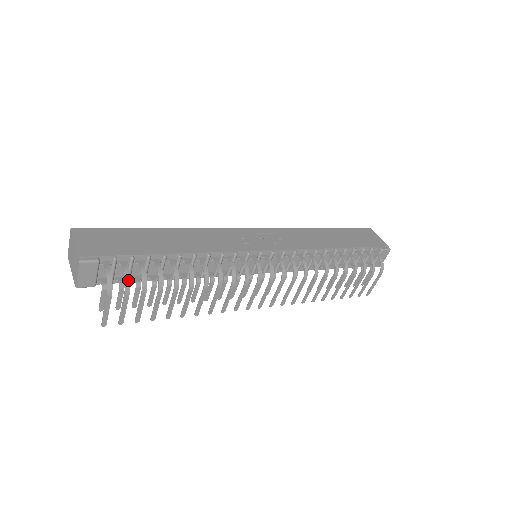
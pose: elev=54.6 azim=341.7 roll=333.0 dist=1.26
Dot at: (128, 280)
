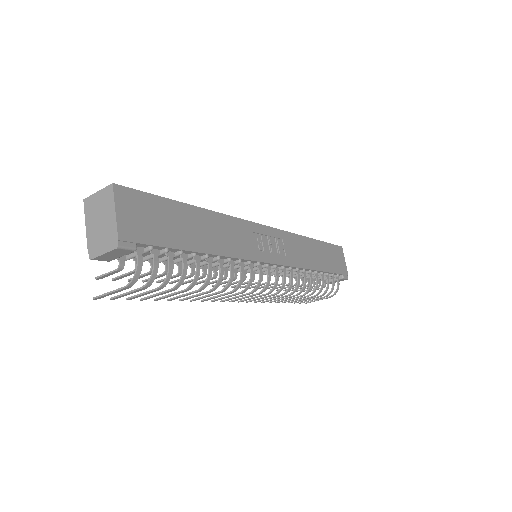
Dot at: (154, 277)
